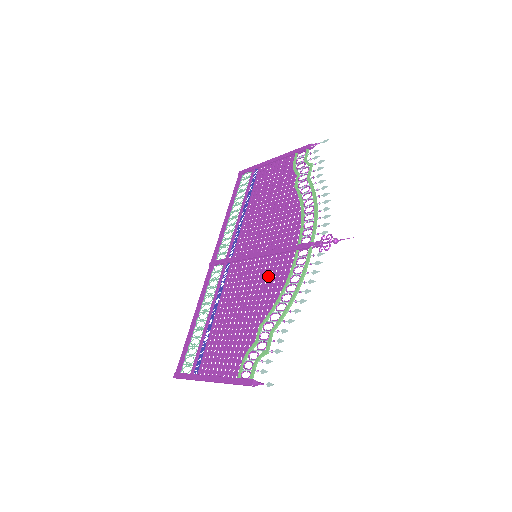
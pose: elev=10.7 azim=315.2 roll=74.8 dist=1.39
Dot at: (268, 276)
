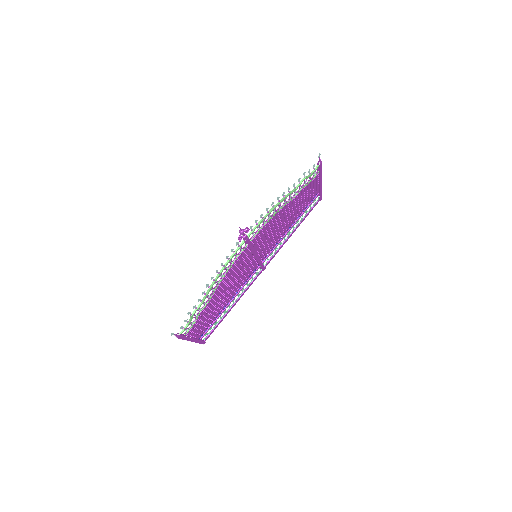
Dot at: (238, 267)
